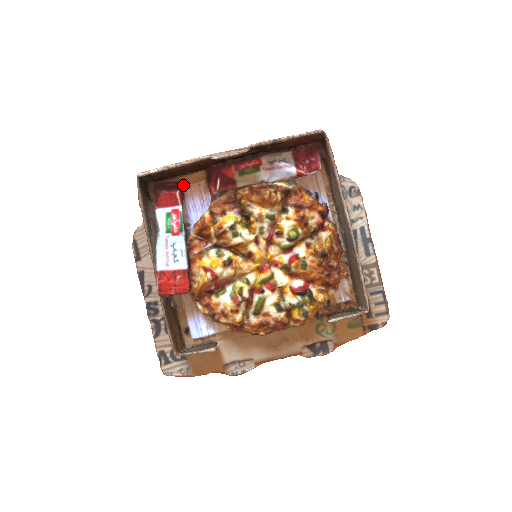
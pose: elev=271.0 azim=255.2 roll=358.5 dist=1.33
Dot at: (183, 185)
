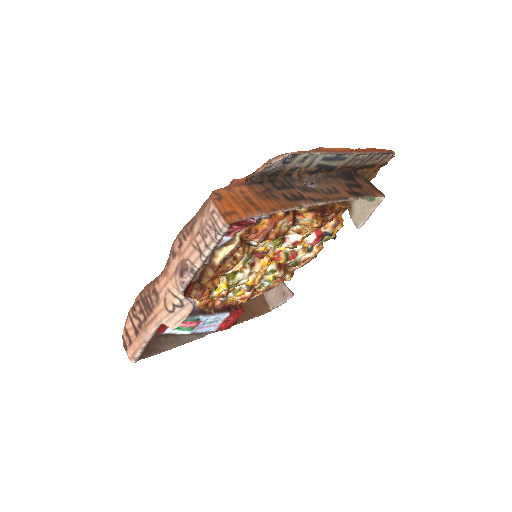
Dot at: occluded
